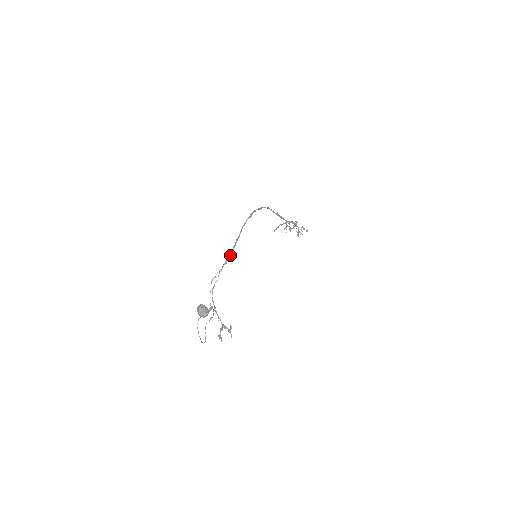
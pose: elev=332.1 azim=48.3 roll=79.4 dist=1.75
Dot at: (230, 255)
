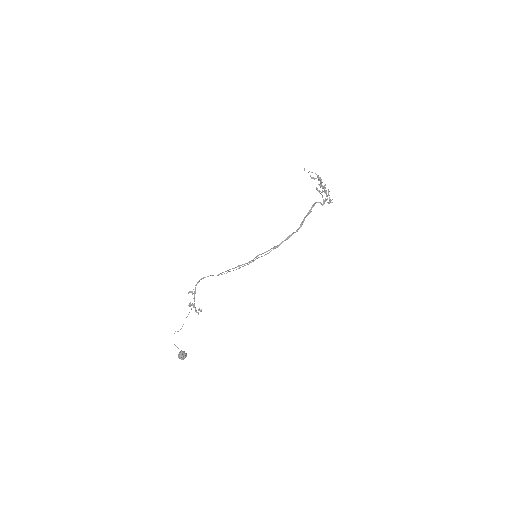
Dot at: (230, 271)
